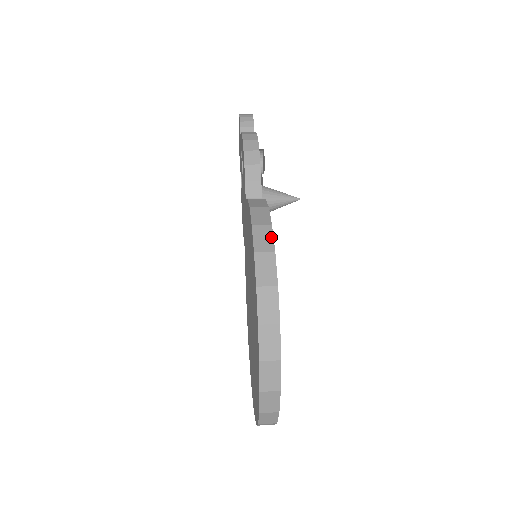
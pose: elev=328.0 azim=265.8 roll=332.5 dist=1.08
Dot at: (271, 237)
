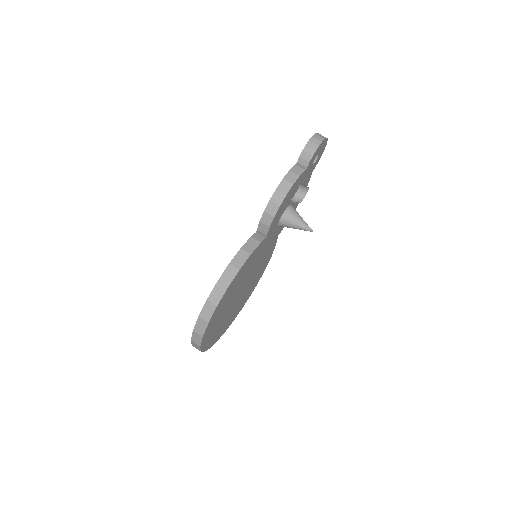
Dot at: (221, 296)
